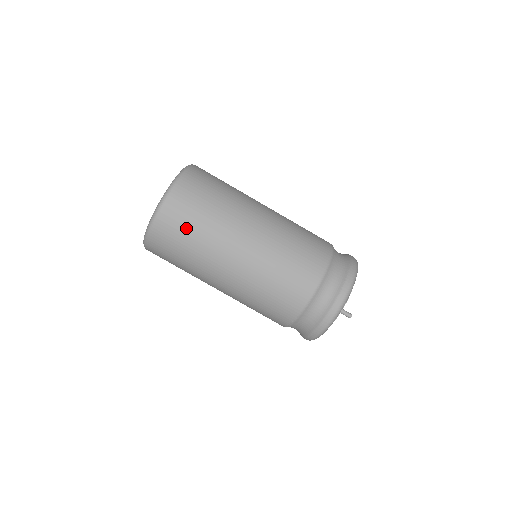
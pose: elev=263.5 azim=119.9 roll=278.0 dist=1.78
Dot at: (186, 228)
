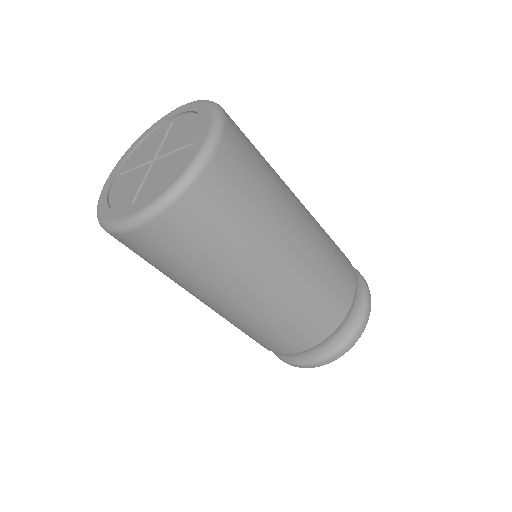
Dot at: (218, 226)
